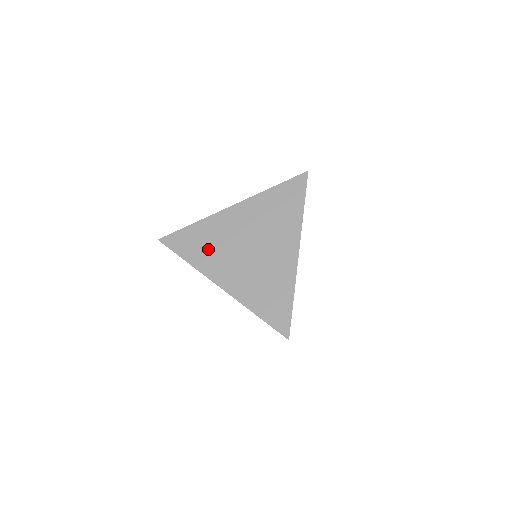
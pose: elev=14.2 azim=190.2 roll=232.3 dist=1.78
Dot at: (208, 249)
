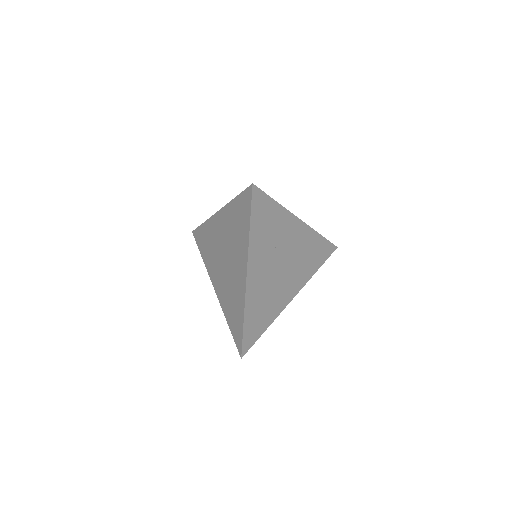
Dot at: (267, 237)
